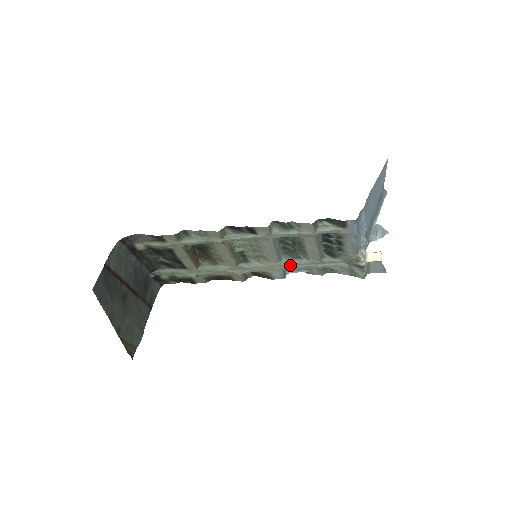
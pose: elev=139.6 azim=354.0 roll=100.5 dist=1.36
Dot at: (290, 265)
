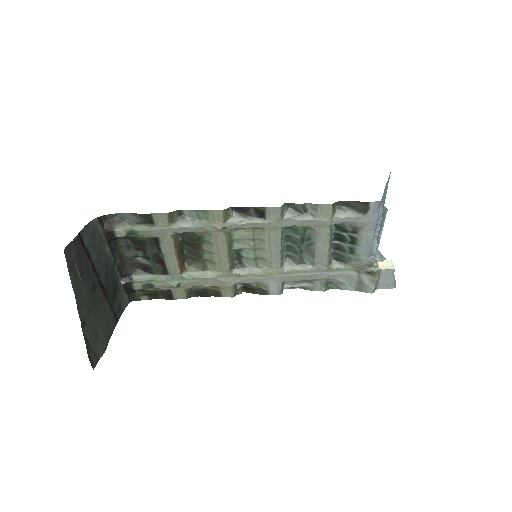
Dot at: (292, 272)
